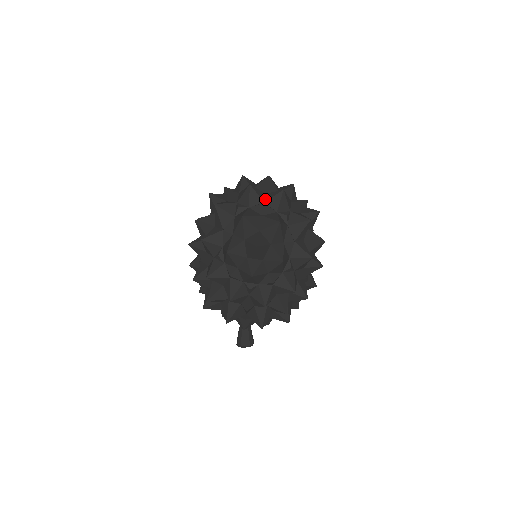
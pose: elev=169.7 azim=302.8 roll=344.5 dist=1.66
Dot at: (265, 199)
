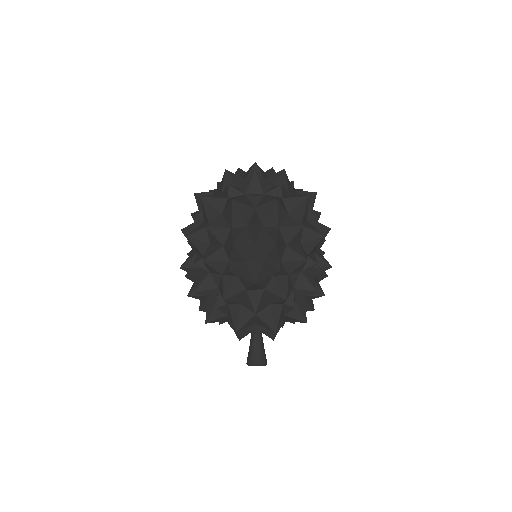
Dot at: (240, 183)
